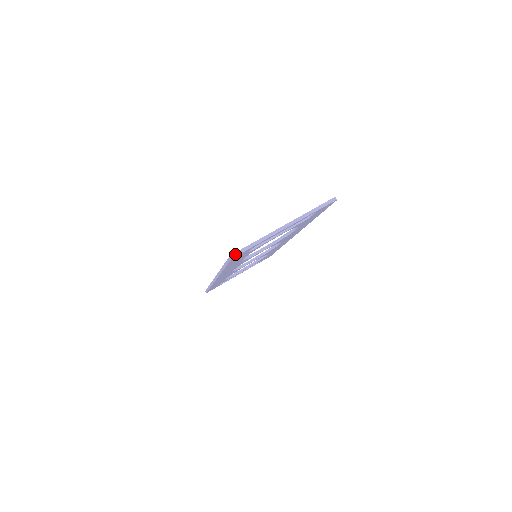
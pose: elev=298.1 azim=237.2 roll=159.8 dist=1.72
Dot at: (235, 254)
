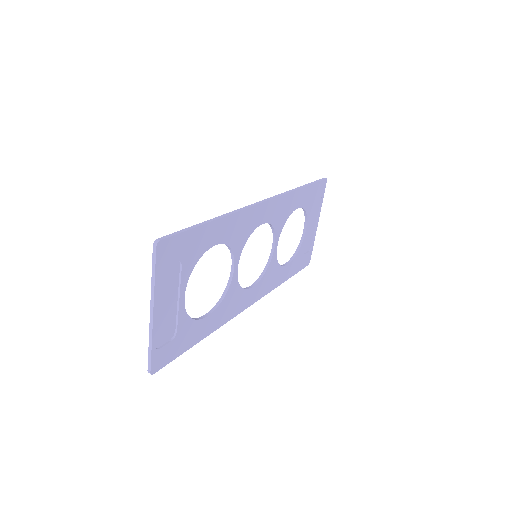
Dot at: (148, 371)
